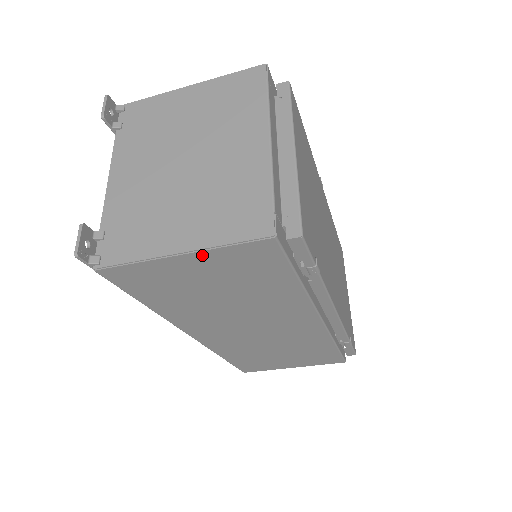
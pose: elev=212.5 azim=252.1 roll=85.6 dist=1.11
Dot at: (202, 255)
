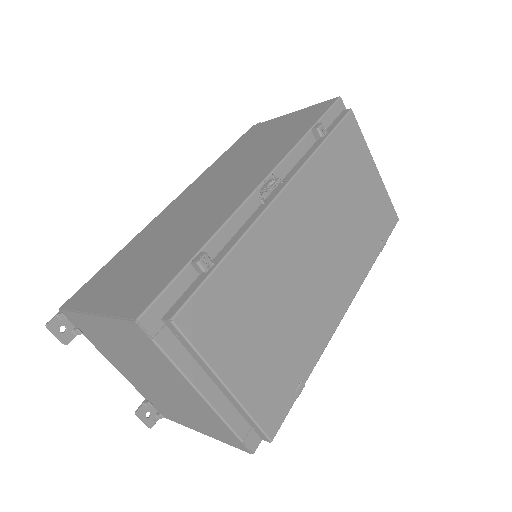
Dot at: occluded
